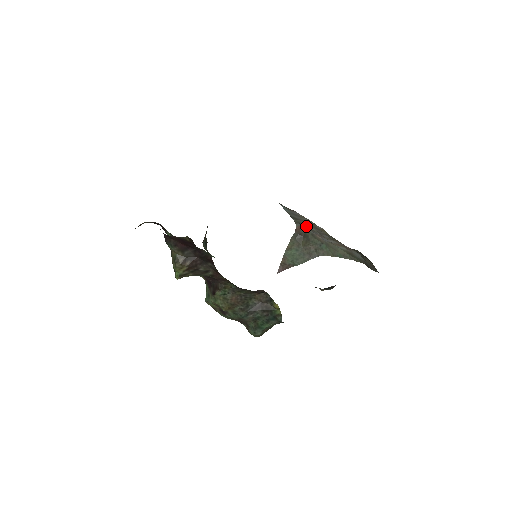
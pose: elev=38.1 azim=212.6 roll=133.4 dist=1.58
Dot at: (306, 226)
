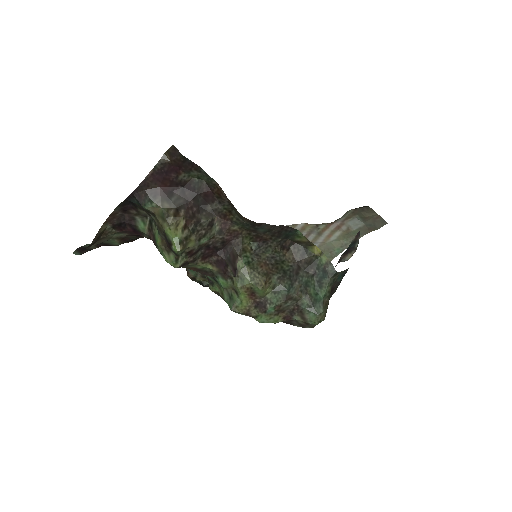
Dot at: occluded
